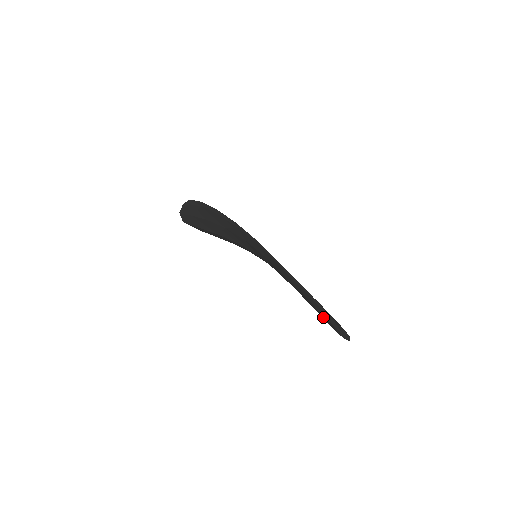
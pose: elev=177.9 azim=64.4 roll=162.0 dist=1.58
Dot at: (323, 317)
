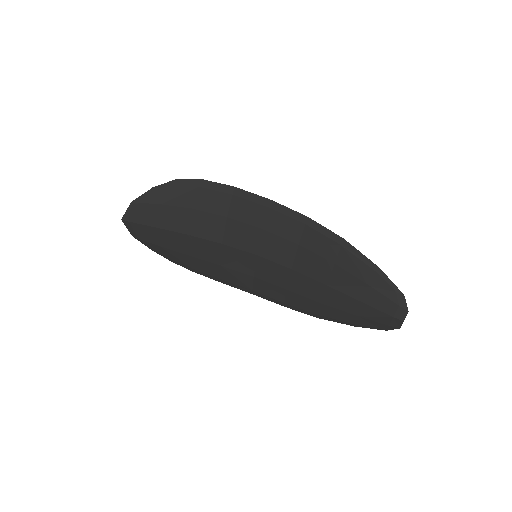
Dot at: (377, 302)
